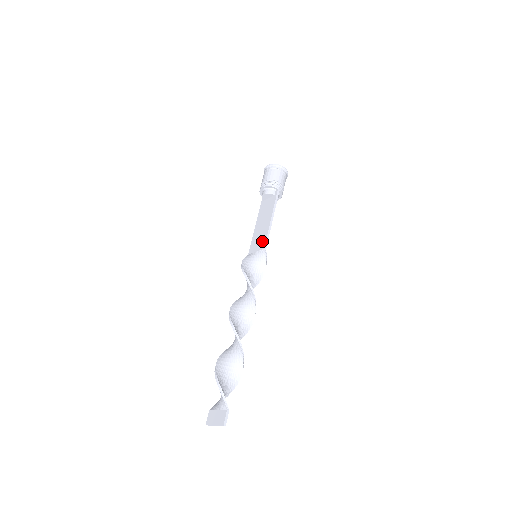
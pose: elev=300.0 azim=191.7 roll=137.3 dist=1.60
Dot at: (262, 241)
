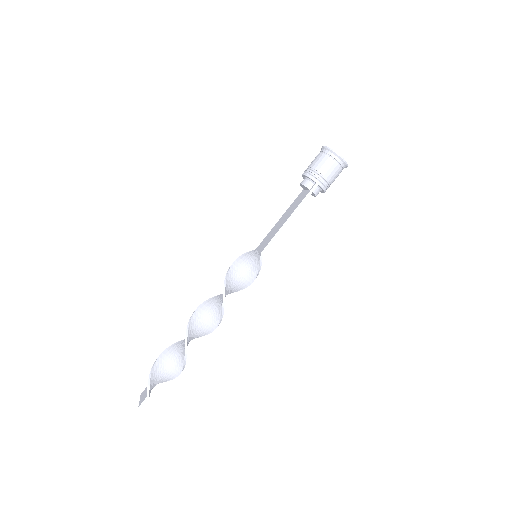
Dot at: (266, 242)
